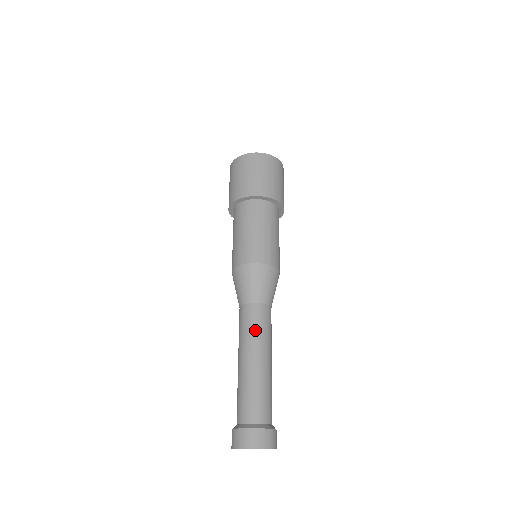
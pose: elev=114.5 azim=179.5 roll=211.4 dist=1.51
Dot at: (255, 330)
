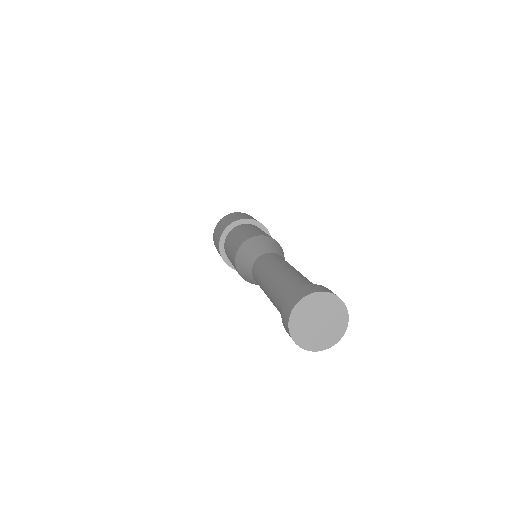
Dot at: (275, 260)
